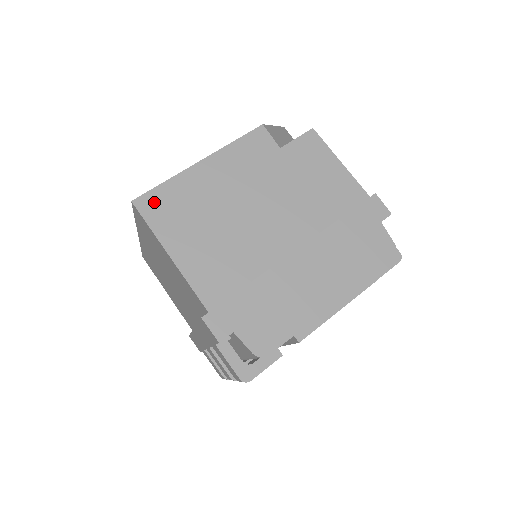
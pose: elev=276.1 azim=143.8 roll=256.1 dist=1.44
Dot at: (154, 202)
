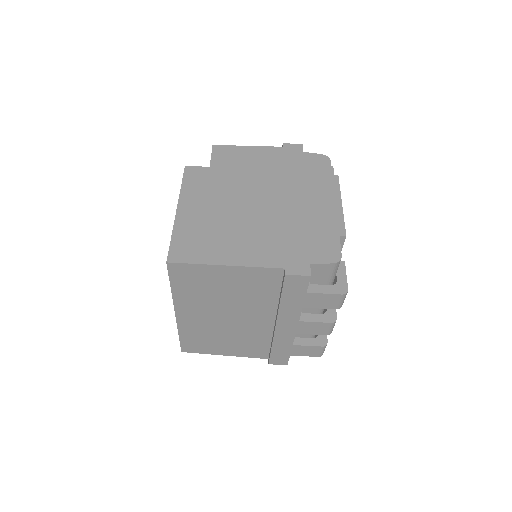
Dot at: (180, 250)
